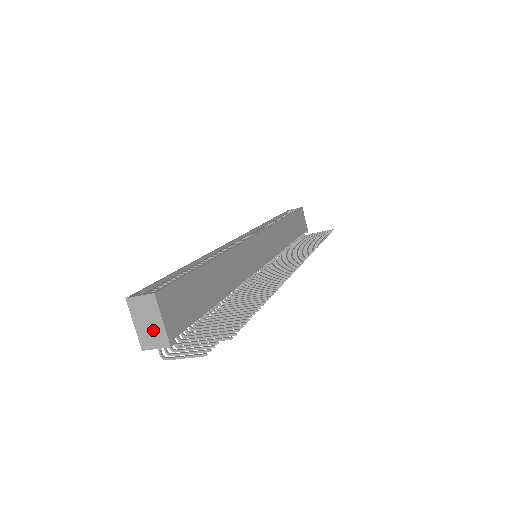
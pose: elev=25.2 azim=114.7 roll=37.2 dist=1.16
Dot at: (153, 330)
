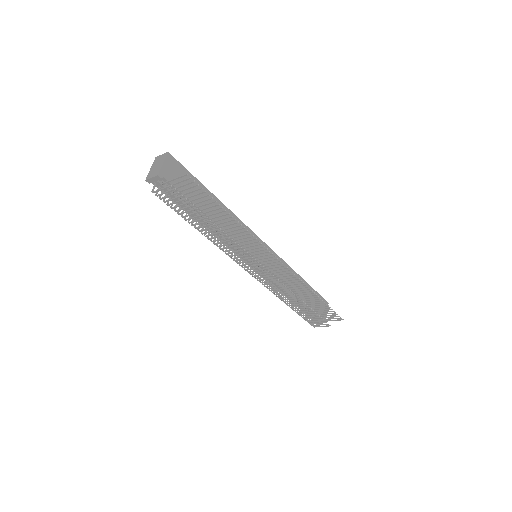
Dot at: (156, 169)
